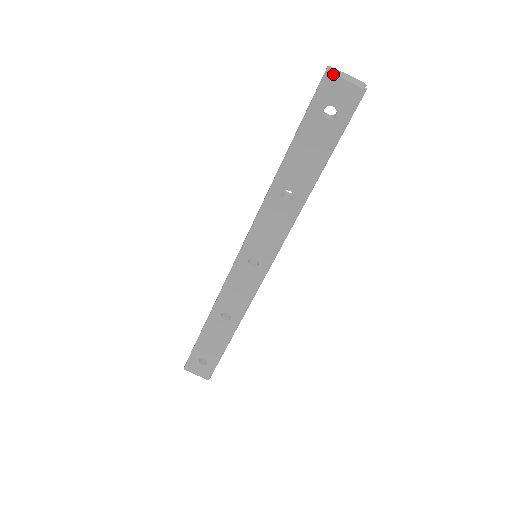
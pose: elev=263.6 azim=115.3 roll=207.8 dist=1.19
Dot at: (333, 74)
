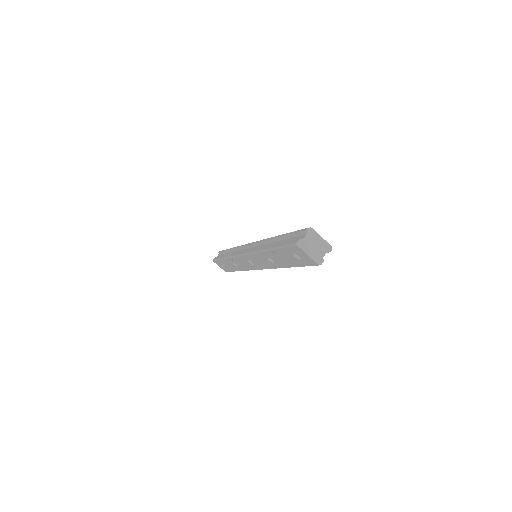
Dot at: (300, 248)
